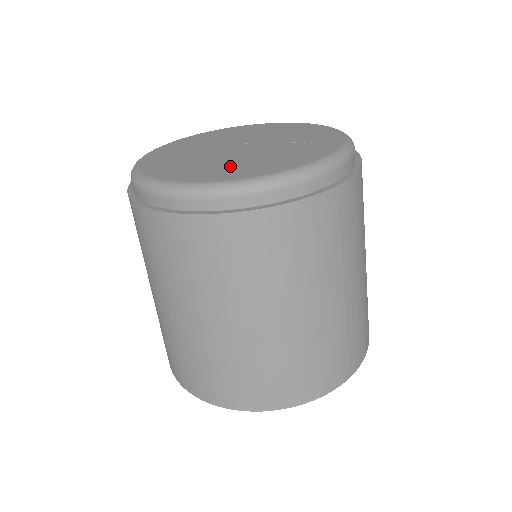
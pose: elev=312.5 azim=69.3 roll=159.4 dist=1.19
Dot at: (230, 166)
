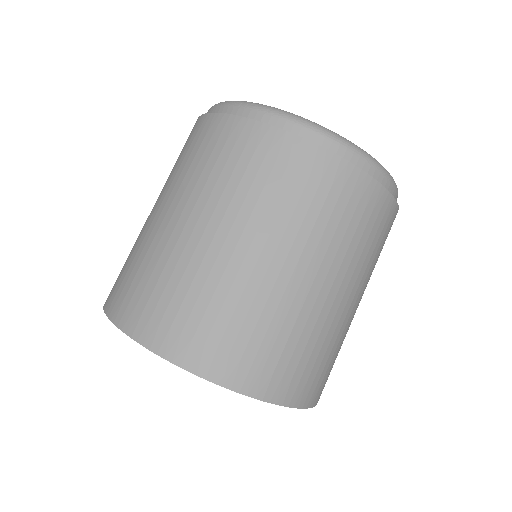
Dot at: occluded
